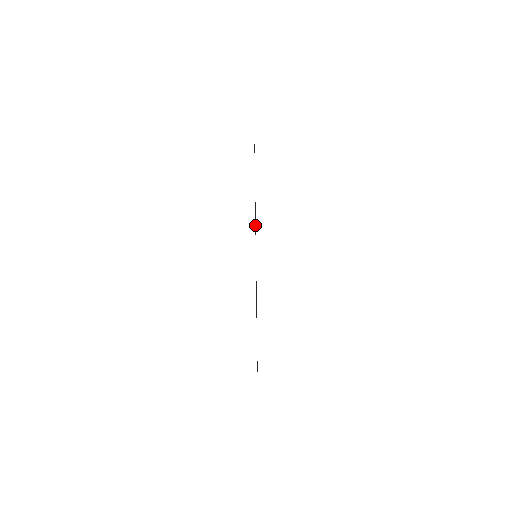
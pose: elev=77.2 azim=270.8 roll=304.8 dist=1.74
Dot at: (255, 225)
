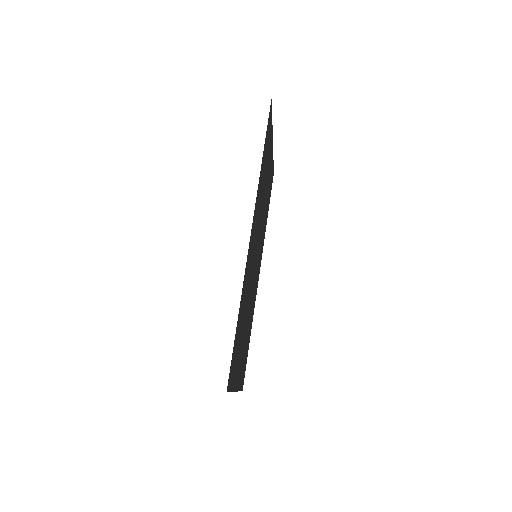
Dot at: (256, 222)
